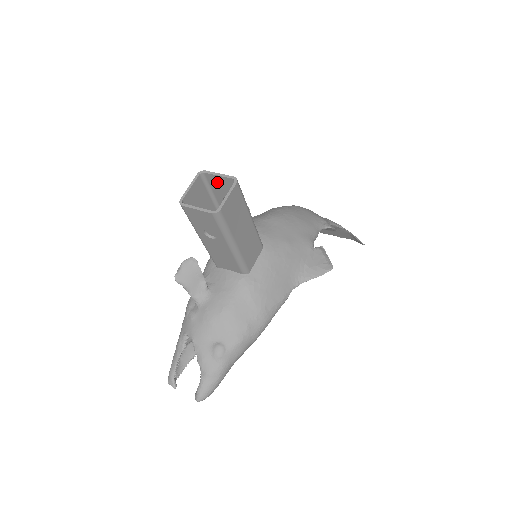
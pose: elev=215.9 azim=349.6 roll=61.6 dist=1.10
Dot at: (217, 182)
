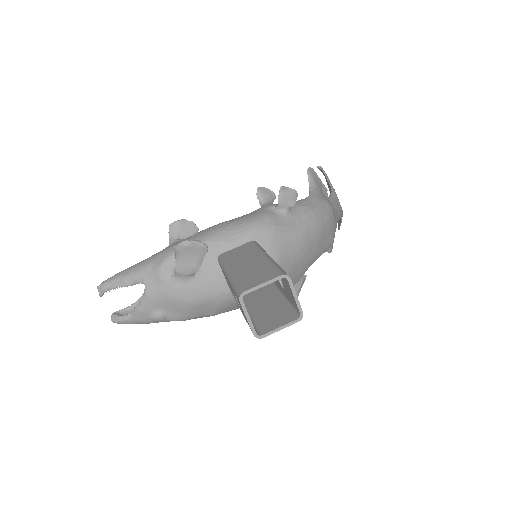
Dot at: (288, 287)
